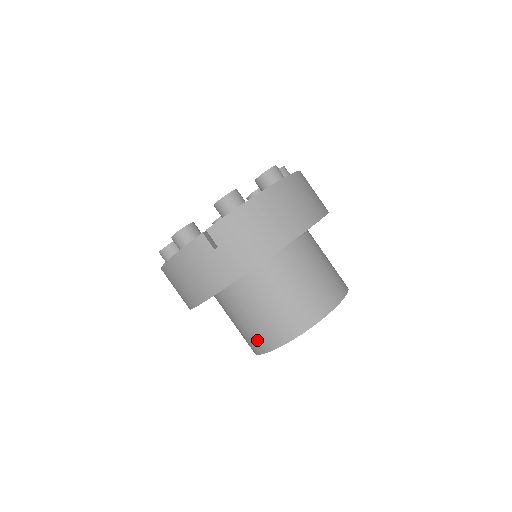
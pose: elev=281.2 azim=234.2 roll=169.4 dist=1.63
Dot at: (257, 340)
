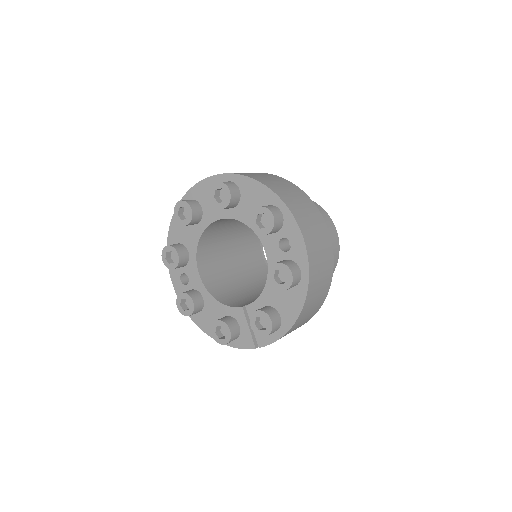
Dot at: occluded
